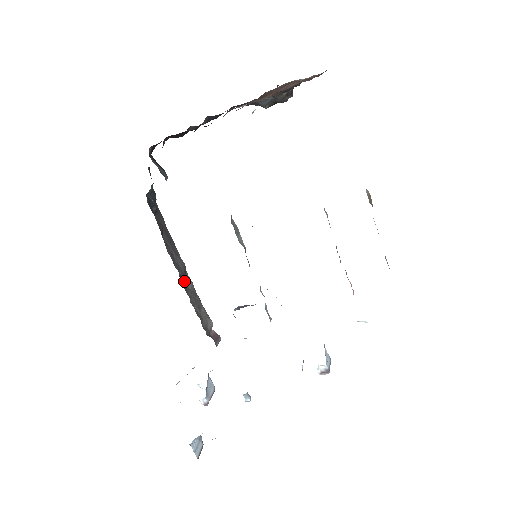
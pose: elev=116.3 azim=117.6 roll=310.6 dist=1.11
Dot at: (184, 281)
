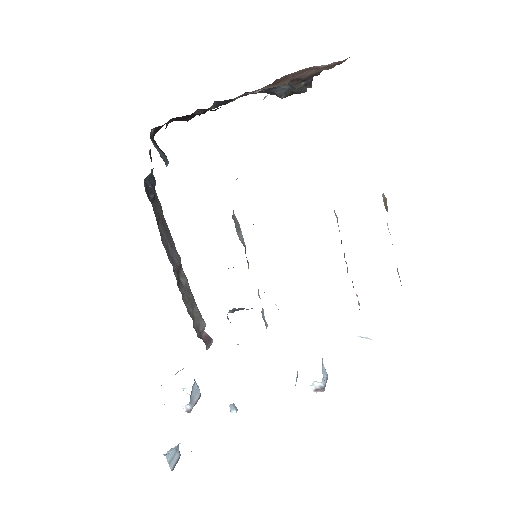
Dot at: (178, 276)
